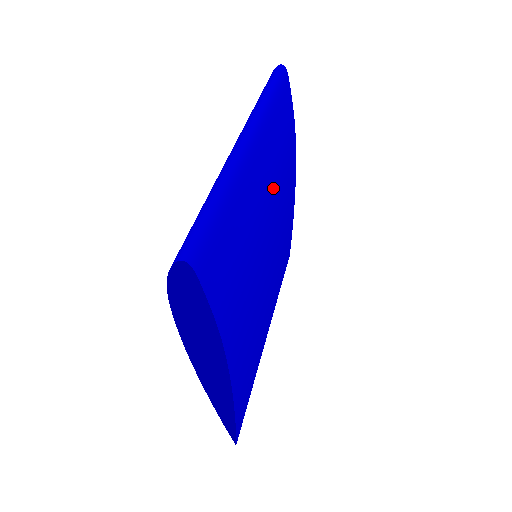
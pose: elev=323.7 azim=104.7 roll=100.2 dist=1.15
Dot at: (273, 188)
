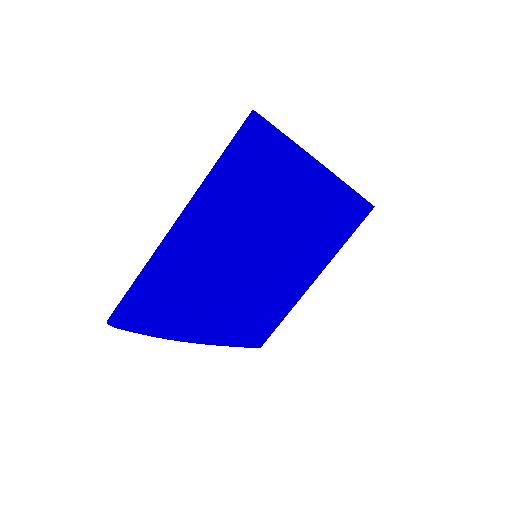
Dot at: (243, 228)
